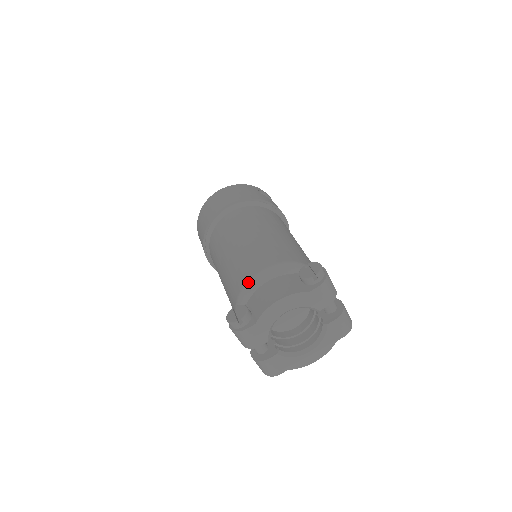
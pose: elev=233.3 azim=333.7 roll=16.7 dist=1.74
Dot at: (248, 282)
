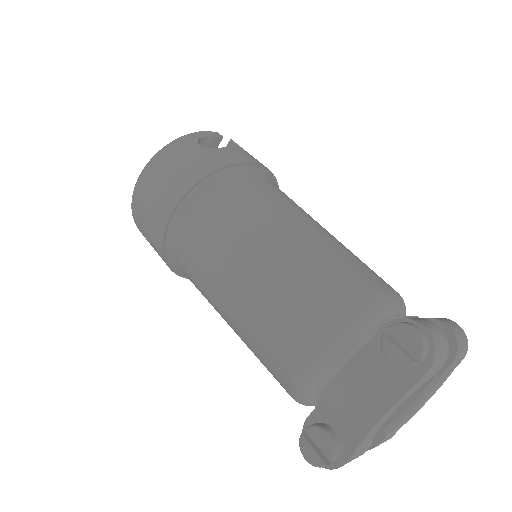
Dot at: (299, 377)
